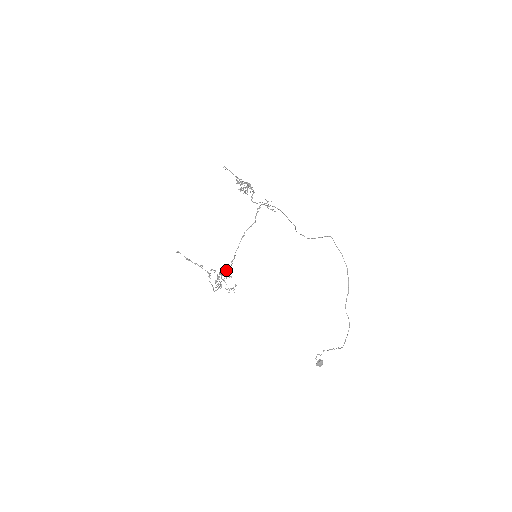
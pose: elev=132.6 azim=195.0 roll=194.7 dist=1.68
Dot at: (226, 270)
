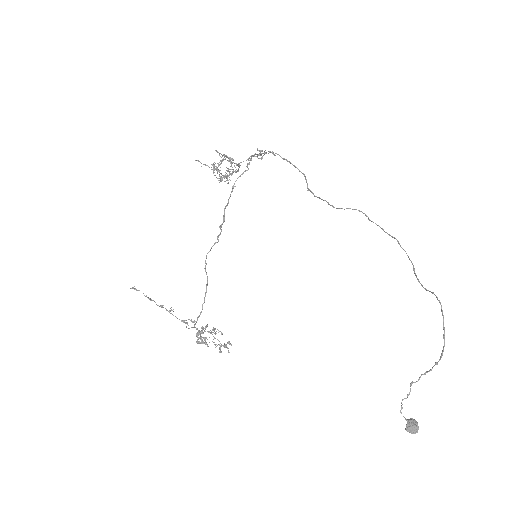
Dot at: (213, 245)
